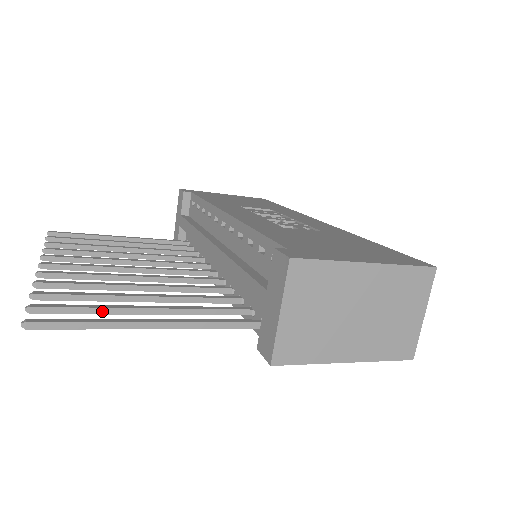
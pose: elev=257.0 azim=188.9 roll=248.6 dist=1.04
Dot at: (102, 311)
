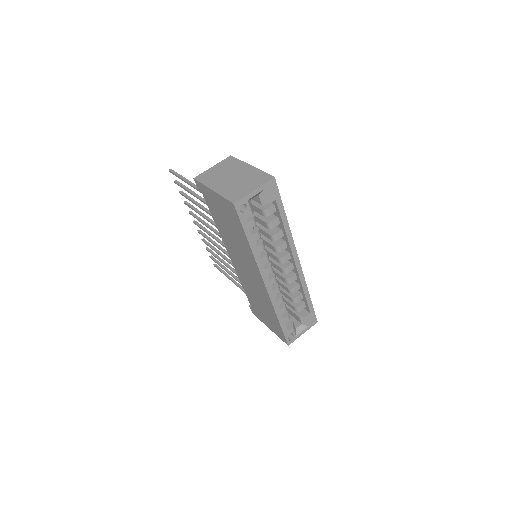
Dot at: (185, 188)
